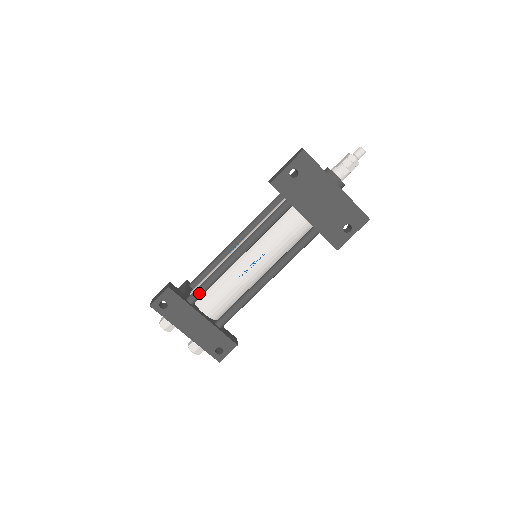
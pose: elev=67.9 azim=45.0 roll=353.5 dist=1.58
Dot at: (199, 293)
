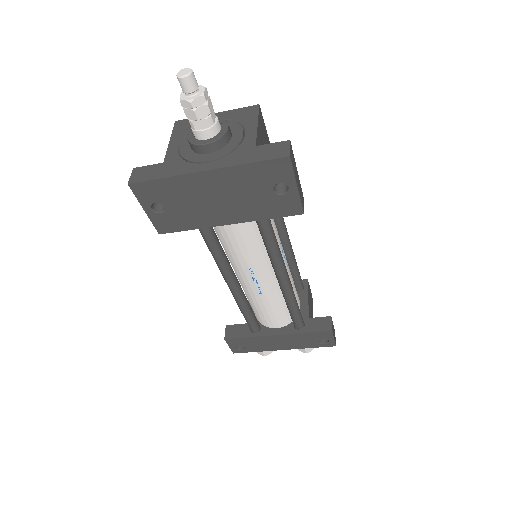
Dot at: (250, 324)
